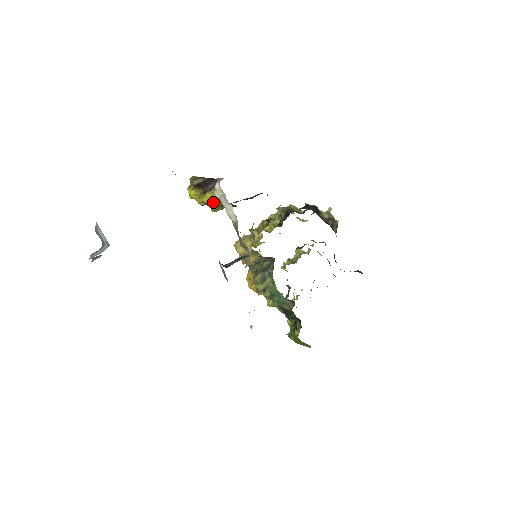
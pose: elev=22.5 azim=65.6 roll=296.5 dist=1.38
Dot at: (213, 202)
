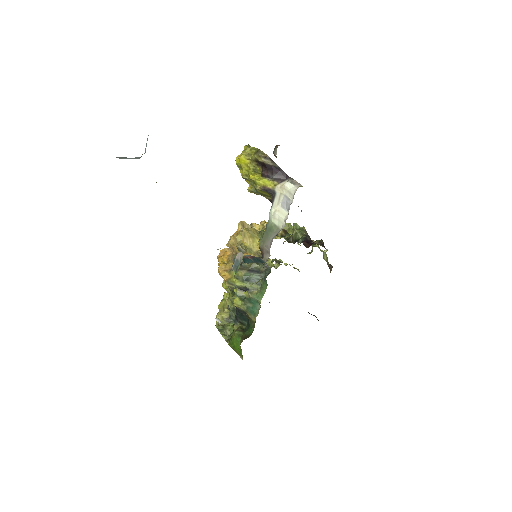
Dot at: (266, 190)
